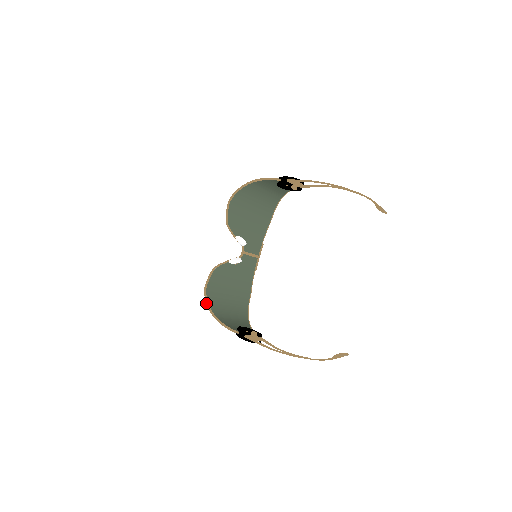
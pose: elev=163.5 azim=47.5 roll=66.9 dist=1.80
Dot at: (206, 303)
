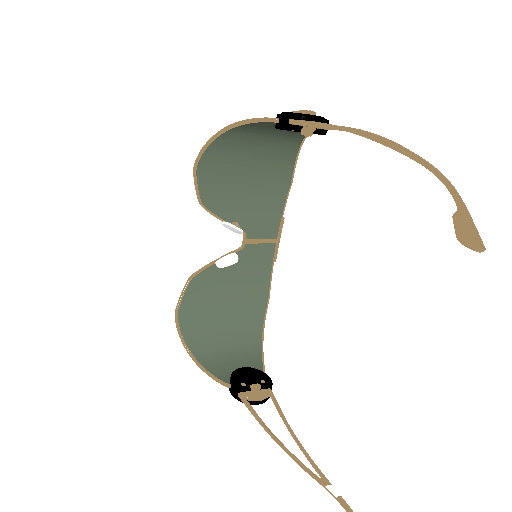
Dot at: occluded
